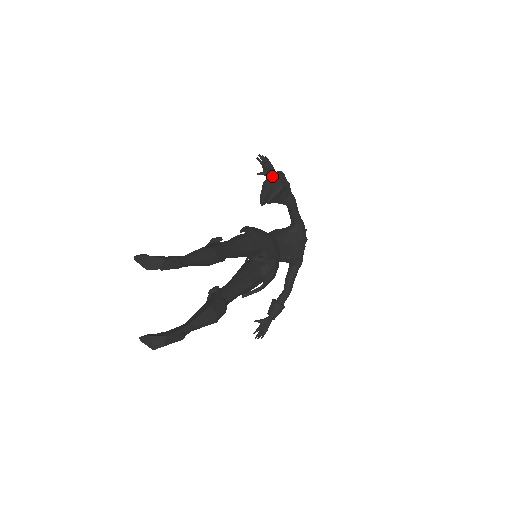
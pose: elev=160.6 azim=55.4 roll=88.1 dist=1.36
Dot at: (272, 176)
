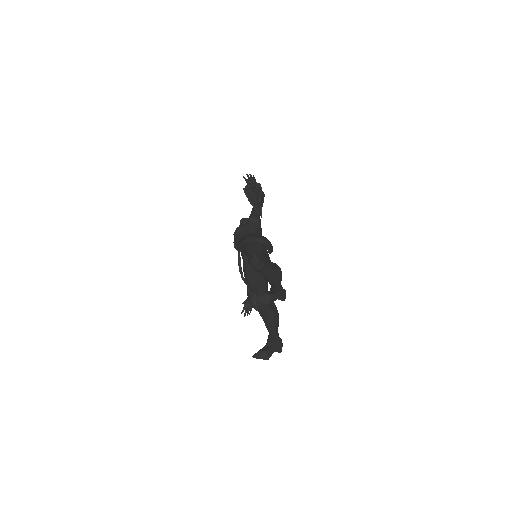
Dot at: (253, 188)
